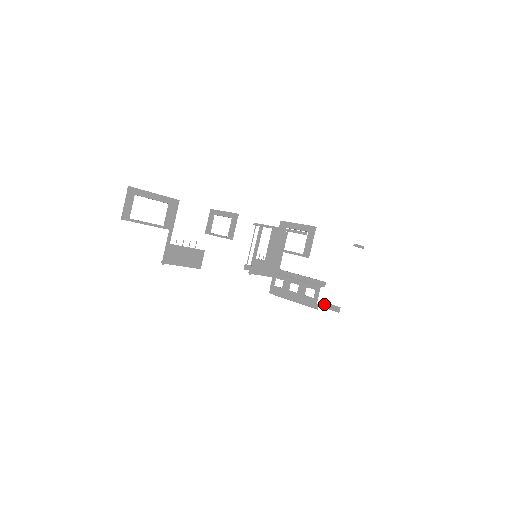
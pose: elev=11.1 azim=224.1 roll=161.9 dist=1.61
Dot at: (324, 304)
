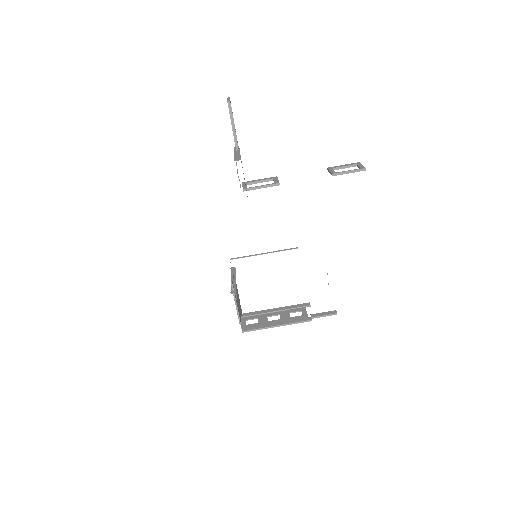
Dot at: (318, 314)
